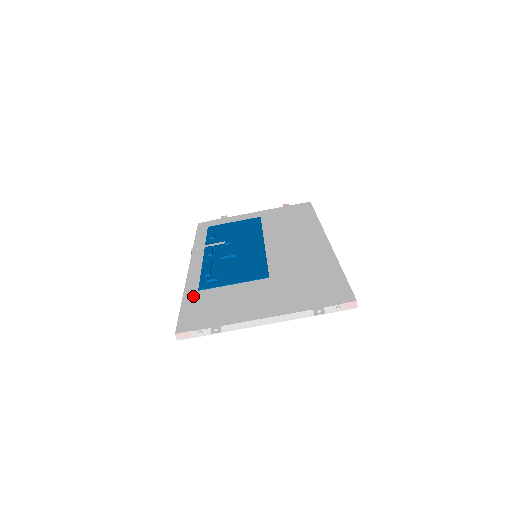
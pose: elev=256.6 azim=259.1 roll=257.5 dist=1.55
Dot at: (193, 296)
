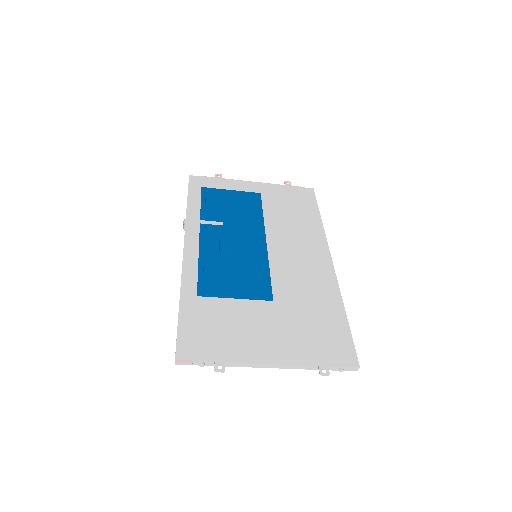
Dot at: (192, 303)
